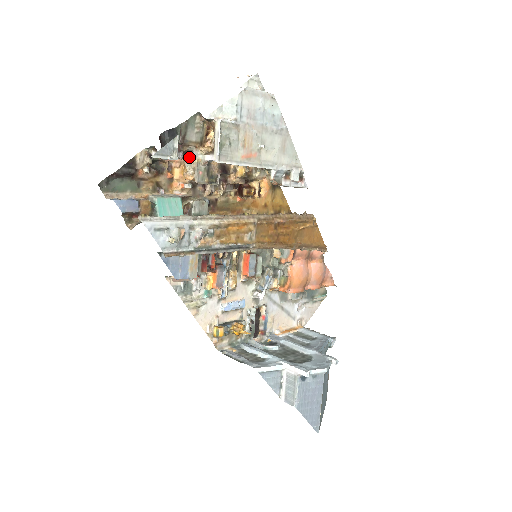
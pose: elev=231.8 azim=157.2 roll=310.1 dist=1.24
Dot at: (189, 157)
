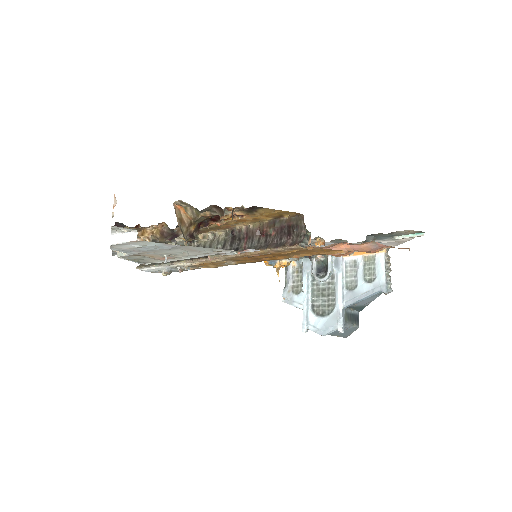
Dot at: occluded
